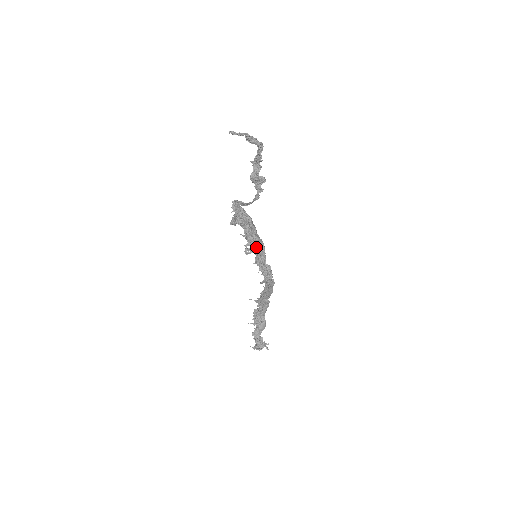
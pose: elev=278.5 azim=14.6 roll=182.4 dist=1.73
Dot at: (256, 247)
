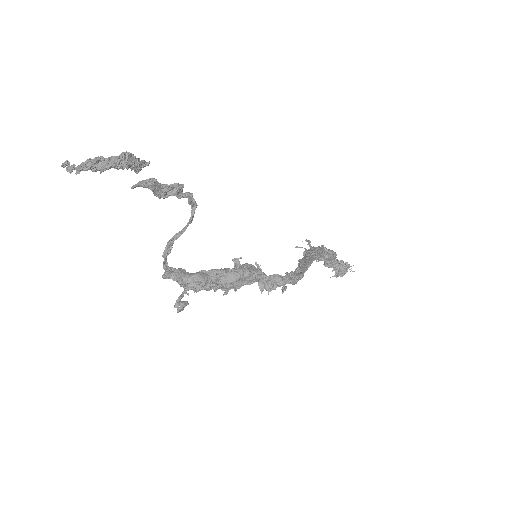
Dot at: (240, 286)
